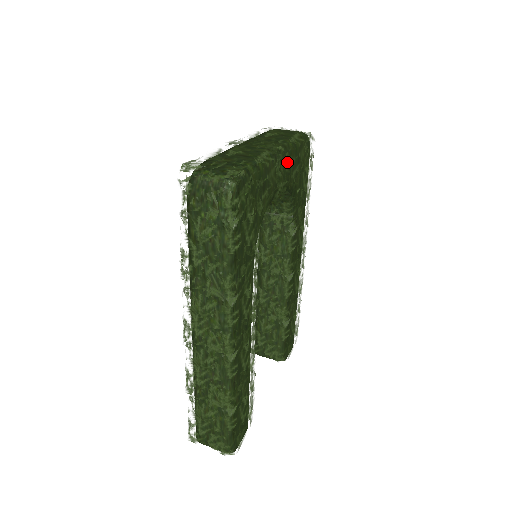
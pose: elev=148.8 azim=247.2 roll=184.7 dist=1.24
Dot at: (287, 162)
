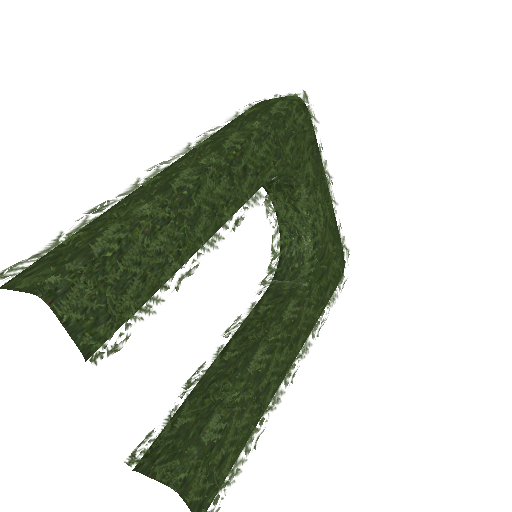
Dot at: (329, 205)
